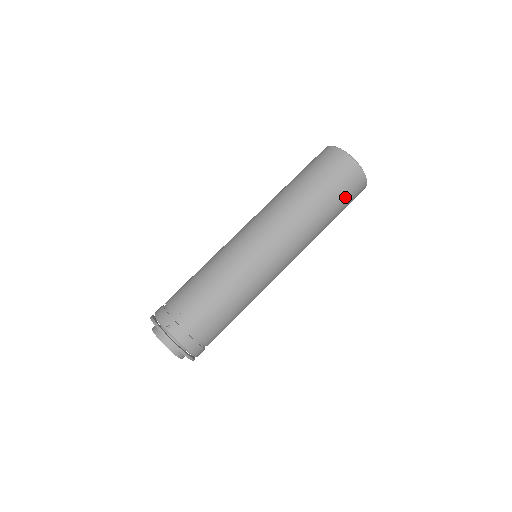
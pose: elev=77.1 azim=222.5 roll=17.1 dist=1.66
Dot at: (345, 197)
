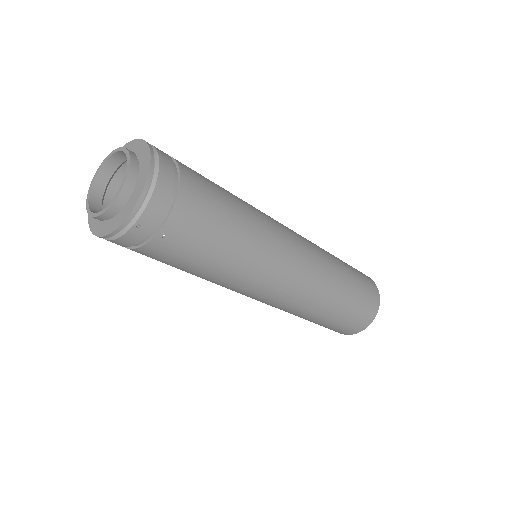
Dot at: (362, 290)
